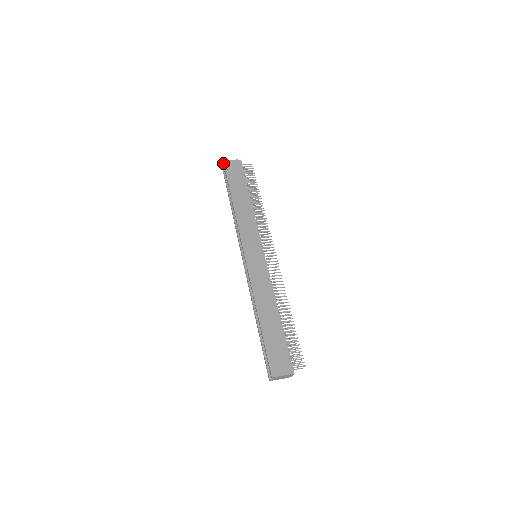
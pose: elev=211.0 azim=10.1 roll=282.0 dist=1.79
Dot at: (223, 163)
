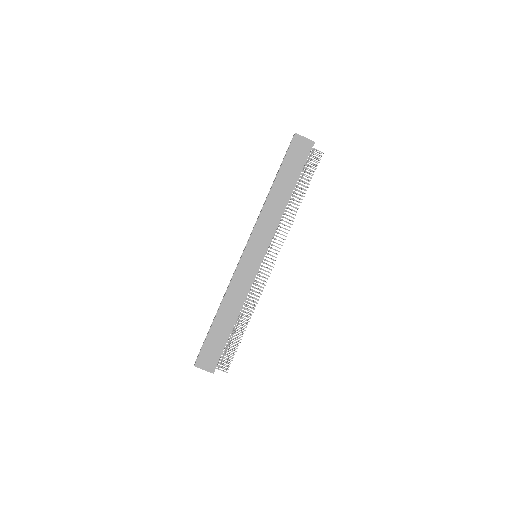
Dot at: occluded
